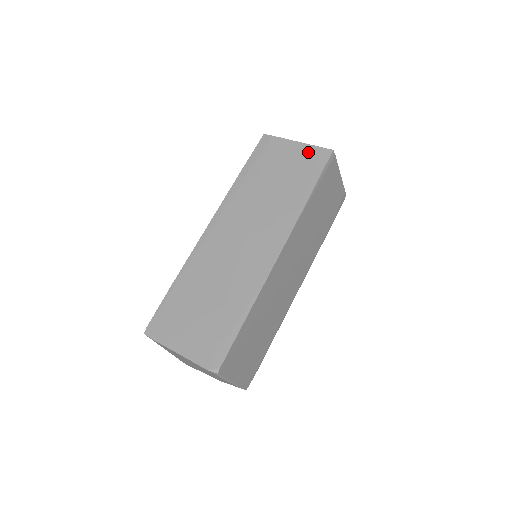
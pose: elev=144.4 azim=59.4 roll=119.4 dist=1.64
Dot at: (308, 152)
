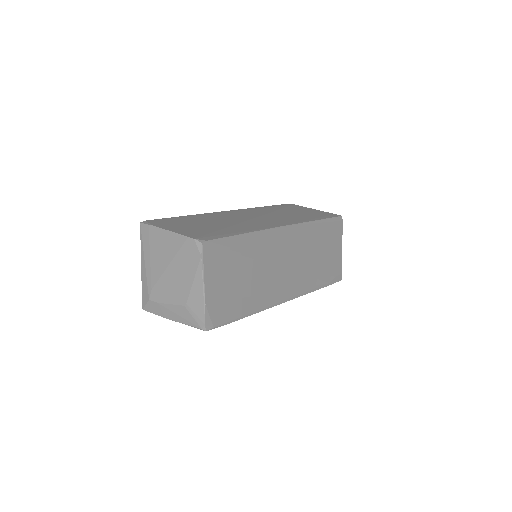
Dot at: (322, 212)
